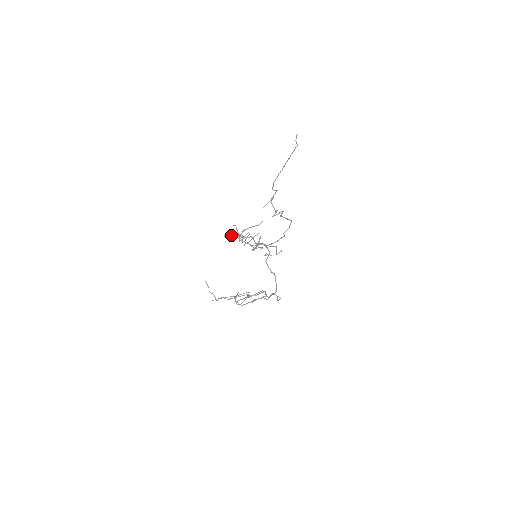
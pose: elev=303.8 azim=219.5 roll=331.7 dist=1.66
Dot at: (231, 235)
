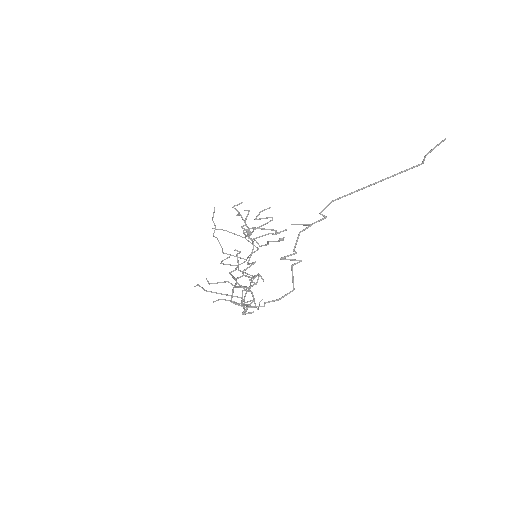
Dot at: (239, 215)
